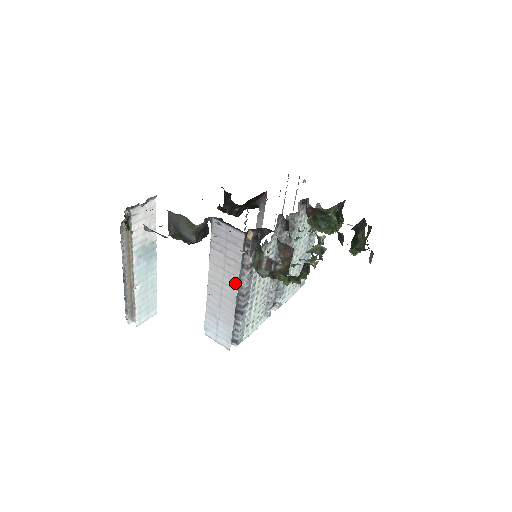
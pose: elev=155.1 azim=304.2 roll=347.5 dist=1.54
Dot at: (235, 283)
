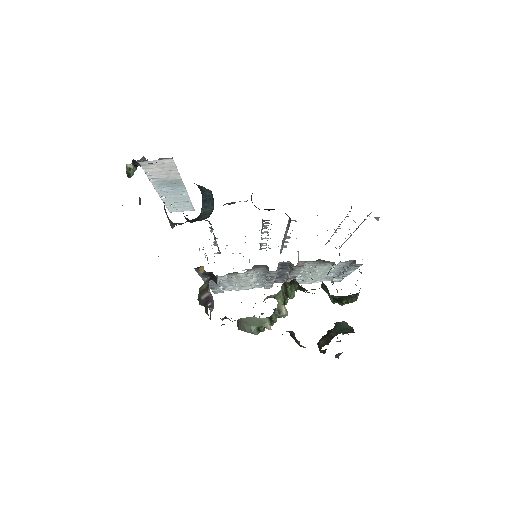
Dot at: occluded
